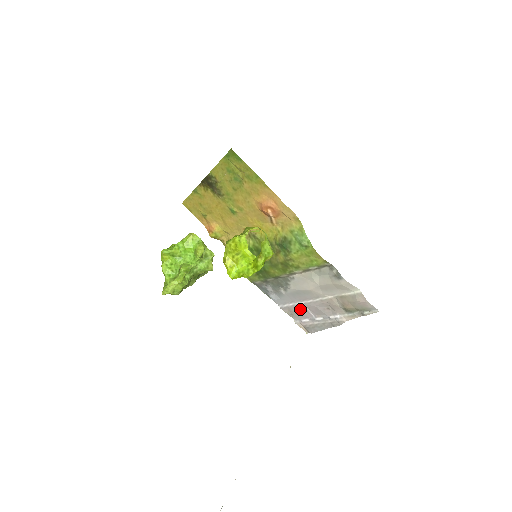
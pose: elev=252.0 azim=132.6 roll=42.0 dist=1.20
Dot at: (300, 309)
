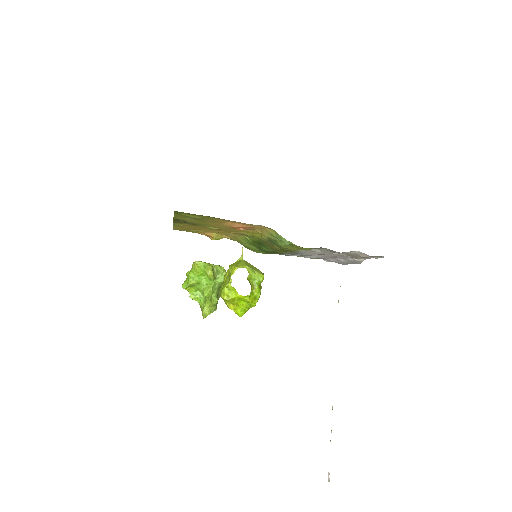
Dot at: (322, 258)
